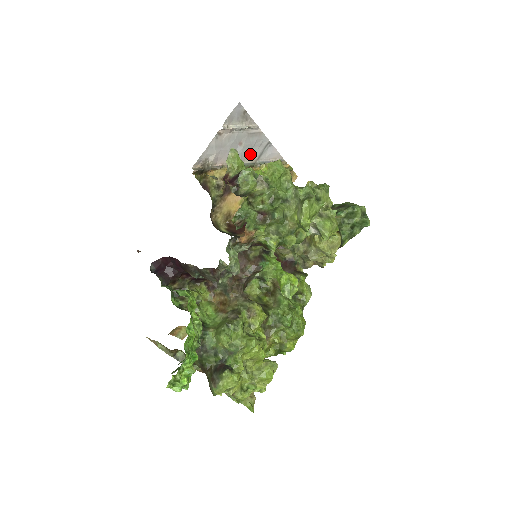
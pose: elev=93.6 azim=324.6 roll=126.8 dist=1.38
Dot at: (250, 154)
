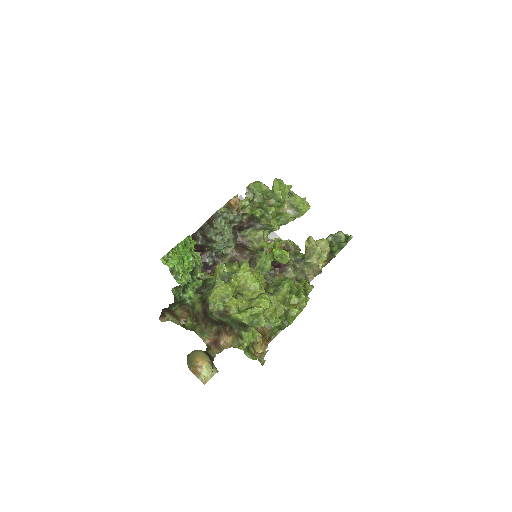
Dot at: occluded
